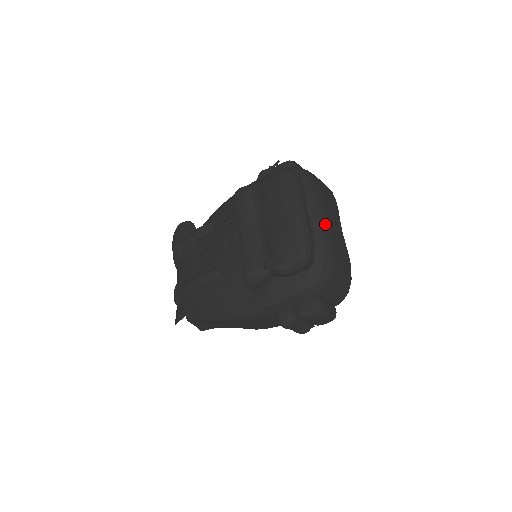
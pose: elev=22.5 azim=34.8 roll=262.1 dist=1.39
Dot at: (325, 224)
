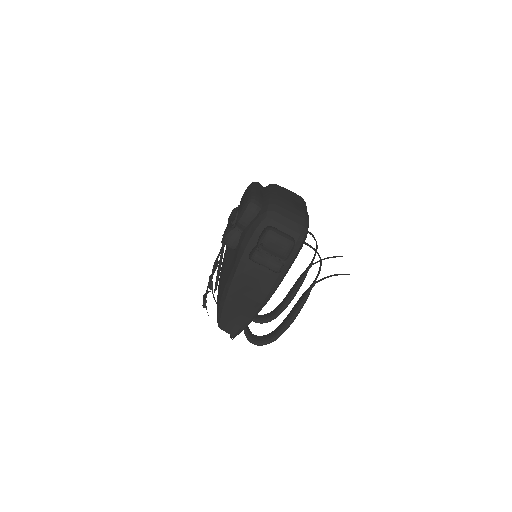
Dot at: (274, 192)
